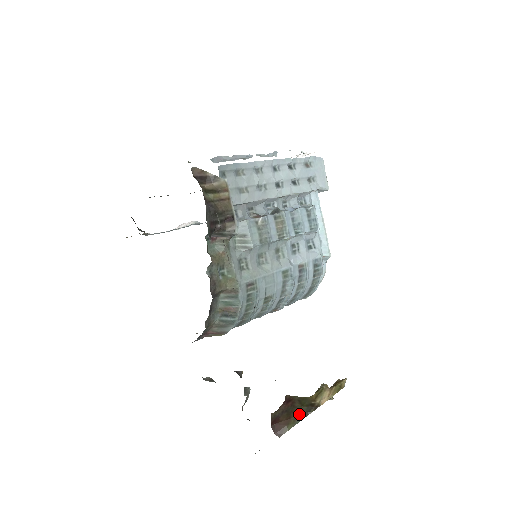
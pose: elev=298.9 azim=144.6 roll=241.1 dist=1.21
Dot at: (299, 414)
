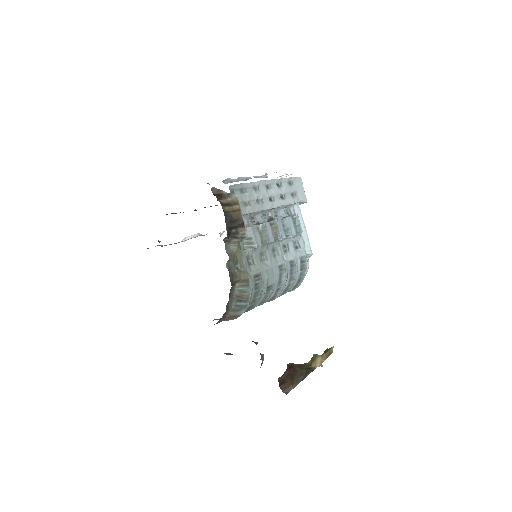
Dot at: (300, 376)
